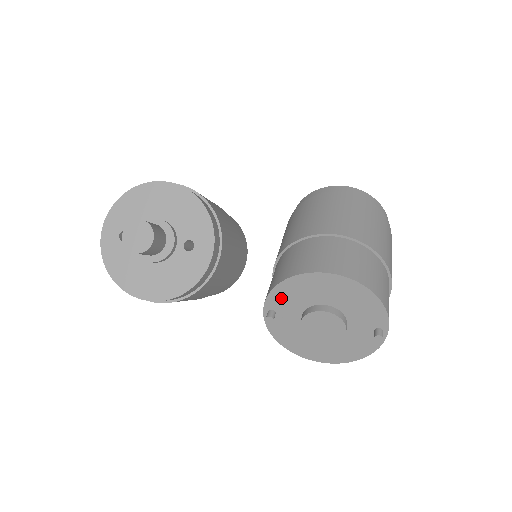
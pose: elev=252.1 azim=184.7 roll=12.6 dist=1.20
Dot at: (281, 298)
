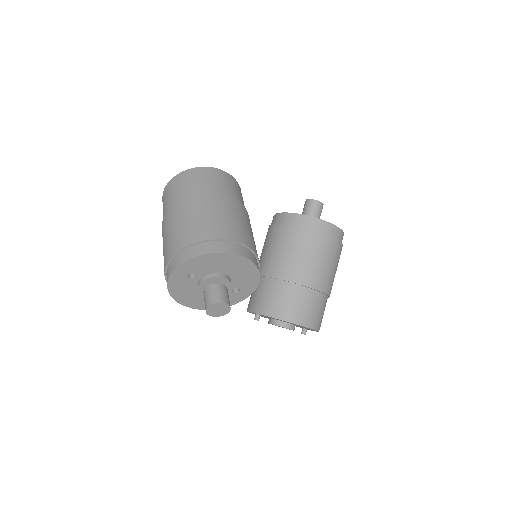
Dot at: occluded
